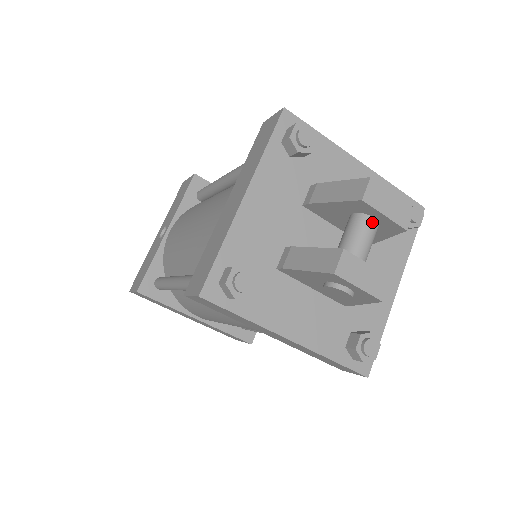
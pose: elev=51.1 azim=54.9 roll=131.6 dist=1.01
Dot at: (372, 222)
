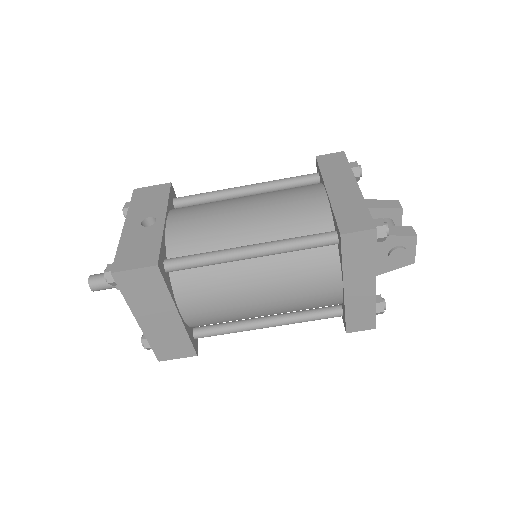
Dot at: occluded
